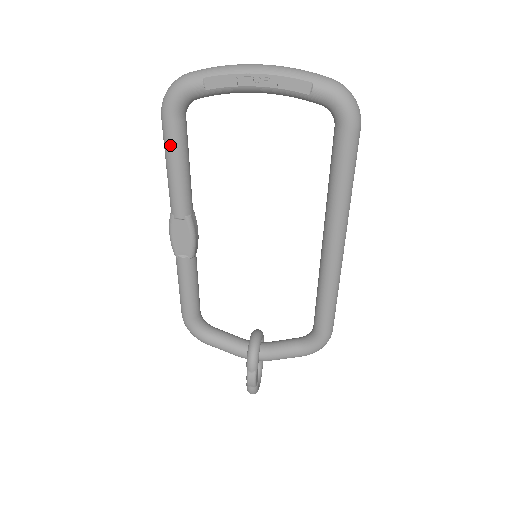
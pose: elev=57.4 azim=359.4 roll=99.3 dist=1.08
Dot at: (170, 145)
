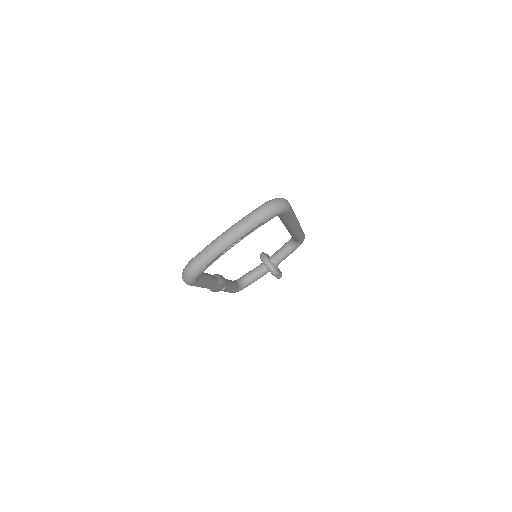
Dot at: (200, 286)
